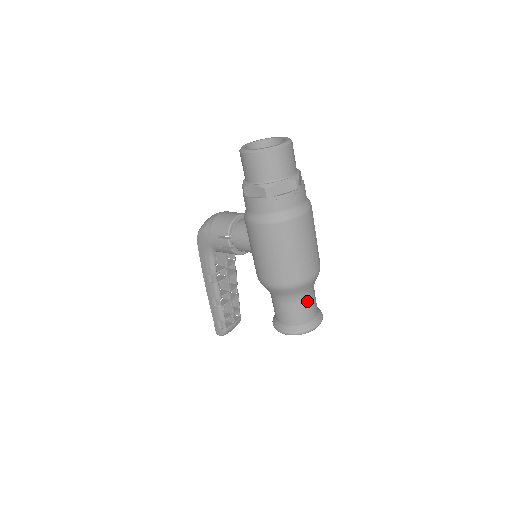
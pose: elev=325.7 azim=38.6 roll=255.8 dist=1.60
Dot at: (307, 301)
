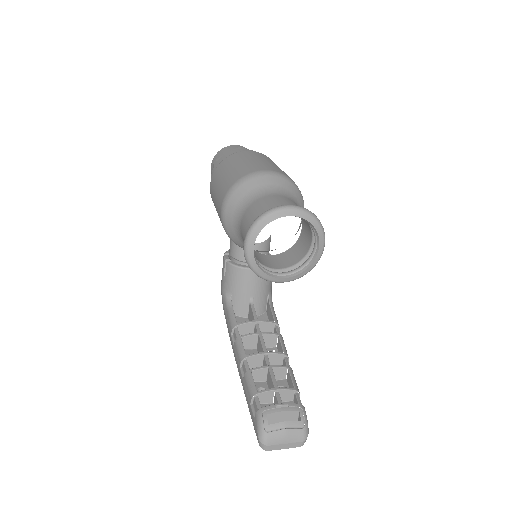
Dot at: (268, 198)
